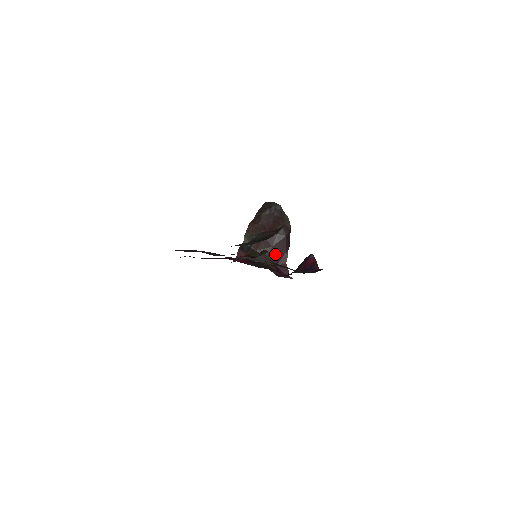
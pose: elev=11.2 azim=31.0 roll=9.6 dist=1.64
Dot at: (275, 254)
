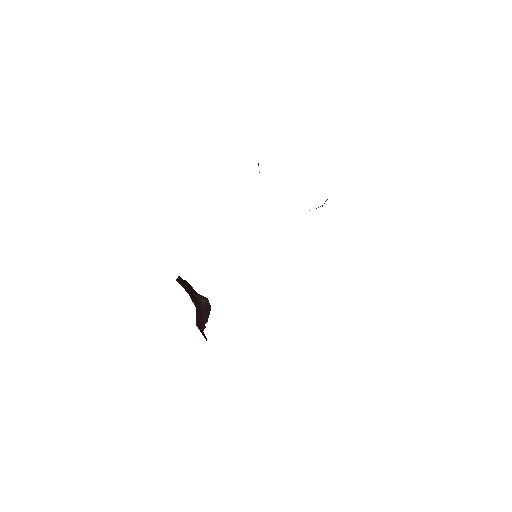
Dot at: (199, 314)
